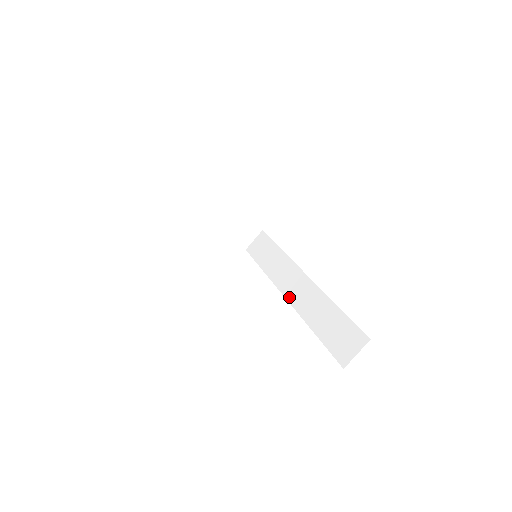
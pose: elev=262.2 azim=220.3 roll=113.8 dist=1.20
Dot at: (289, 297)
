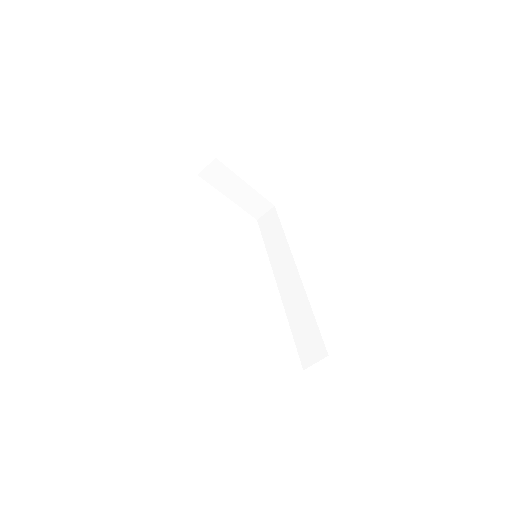
Dot at: (280, 287)
